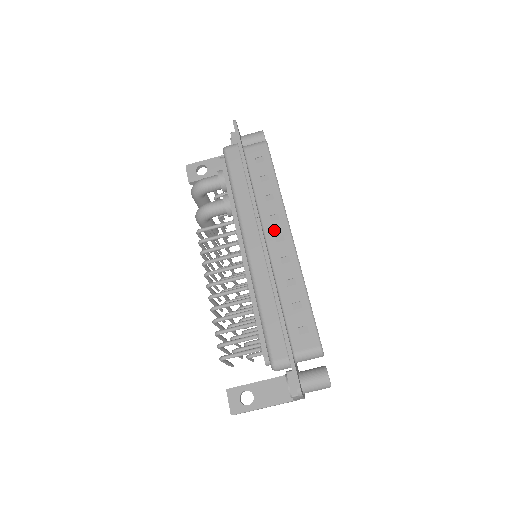
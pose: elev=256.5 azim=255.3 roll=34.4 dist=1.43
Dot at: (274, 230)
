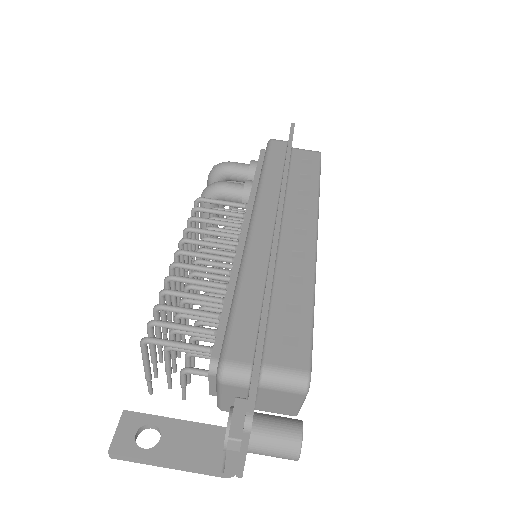
Dot at: (296, 222)
